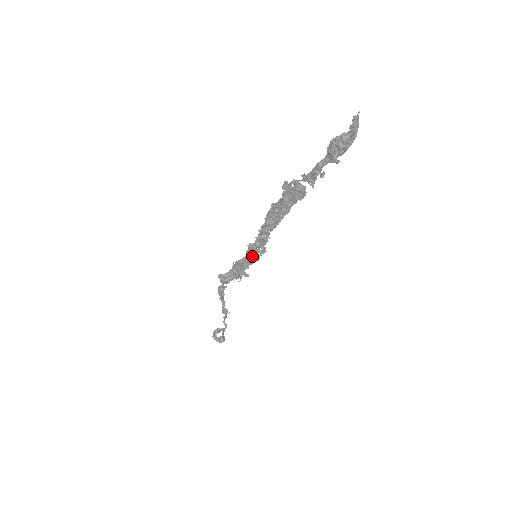
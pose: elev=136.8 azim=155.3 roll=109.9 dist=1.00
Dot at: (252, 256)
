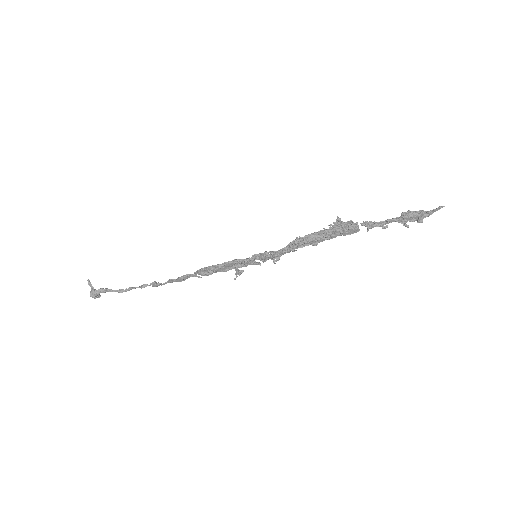
Dot at: (261, 260)
